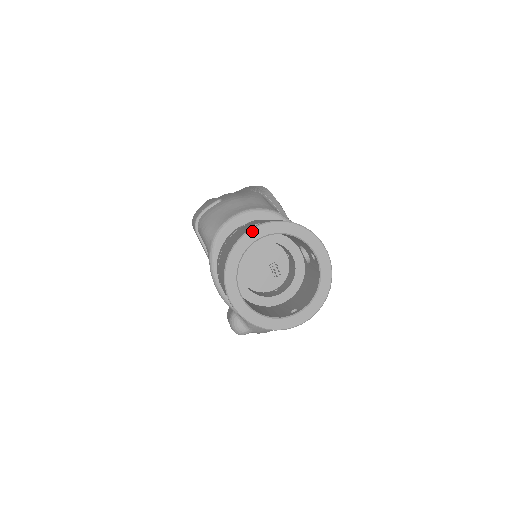
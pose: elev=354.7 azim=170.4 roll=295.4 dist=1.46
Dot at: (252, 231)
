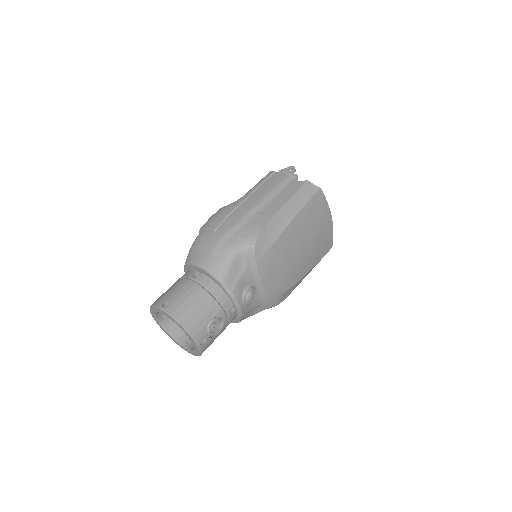
Dot at: (159, 309)
